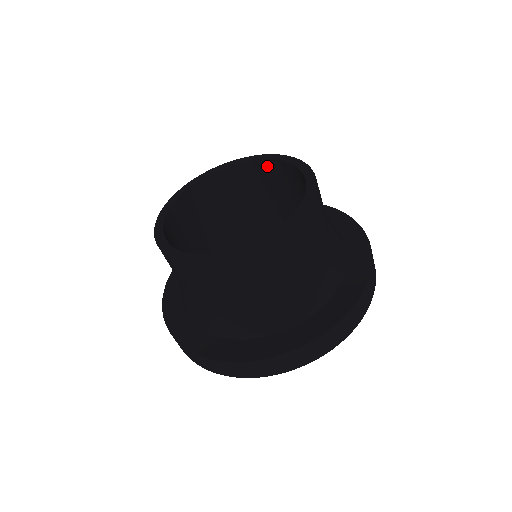
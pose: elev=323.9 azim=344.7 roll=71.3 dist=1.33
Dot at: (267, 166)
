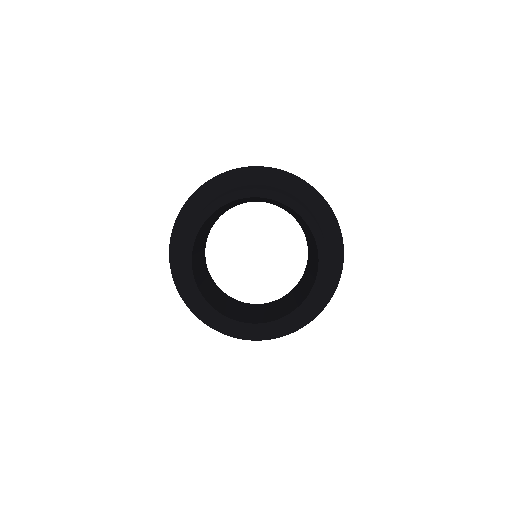
Dot at: occluded
